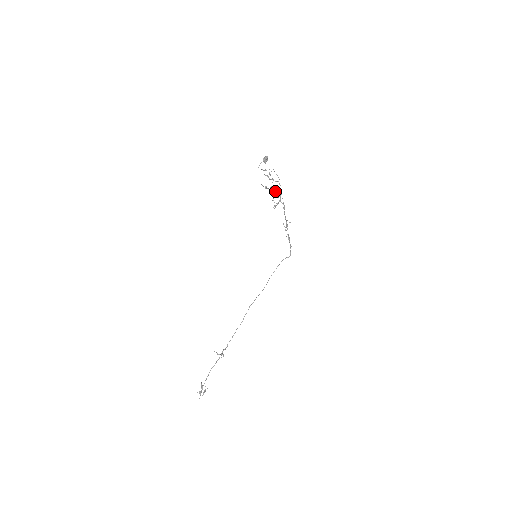
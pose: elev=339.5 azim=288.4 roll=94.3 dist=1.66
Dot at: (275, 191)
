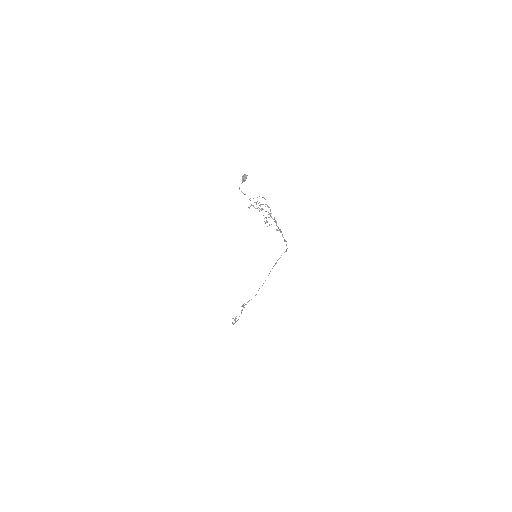
Dot at: occluded
